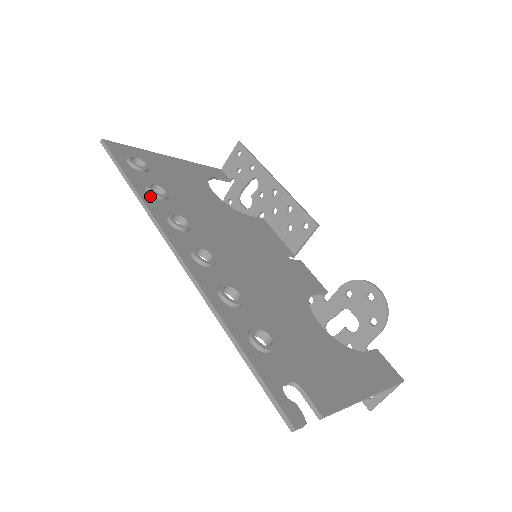
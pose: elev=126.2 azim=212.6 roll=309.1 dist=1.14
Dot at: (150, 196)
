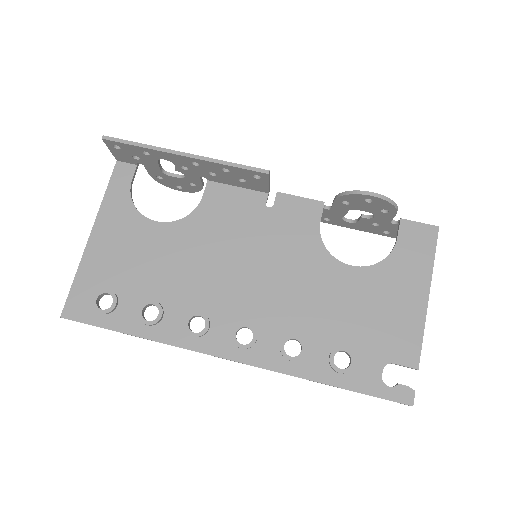
Dot at: (155, 327)
